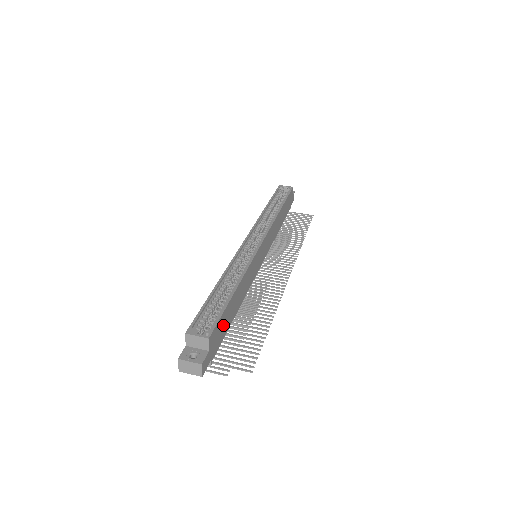
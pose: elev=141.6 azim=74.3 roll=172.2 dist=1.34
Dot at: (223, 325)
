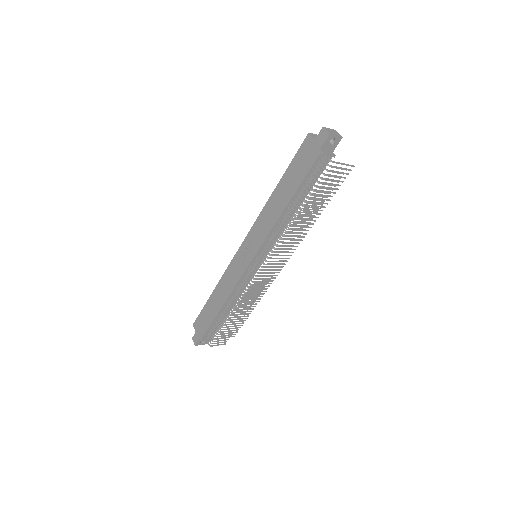
Dot at: occluded
